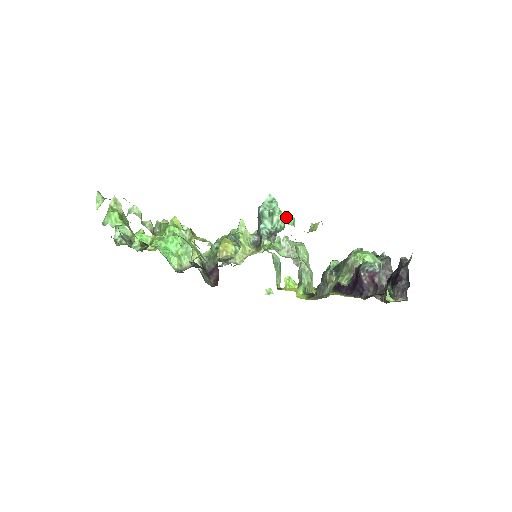
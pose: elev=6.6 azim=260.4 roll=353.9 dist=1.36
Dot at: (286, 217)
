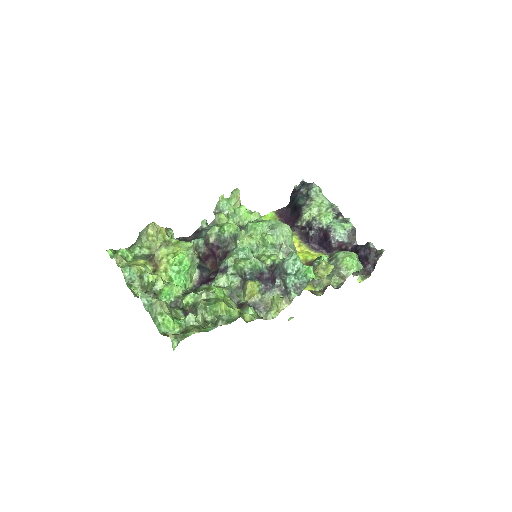
Dot at: (307, 269)
